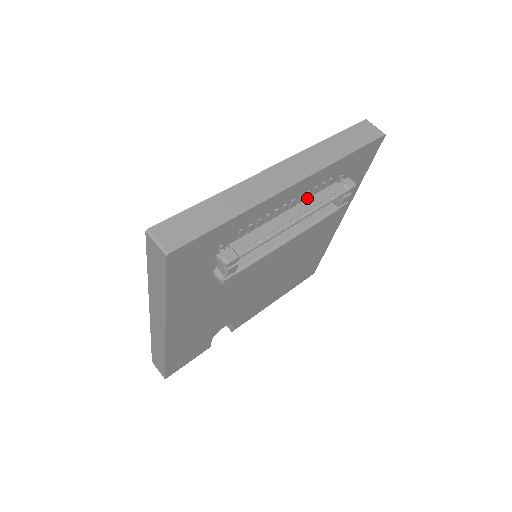
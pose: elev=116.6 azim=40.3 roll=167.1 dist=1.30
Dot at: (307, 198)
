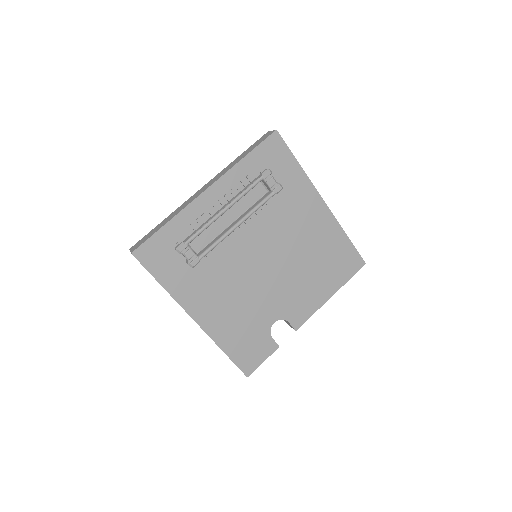
Dot at: (235, 195)
